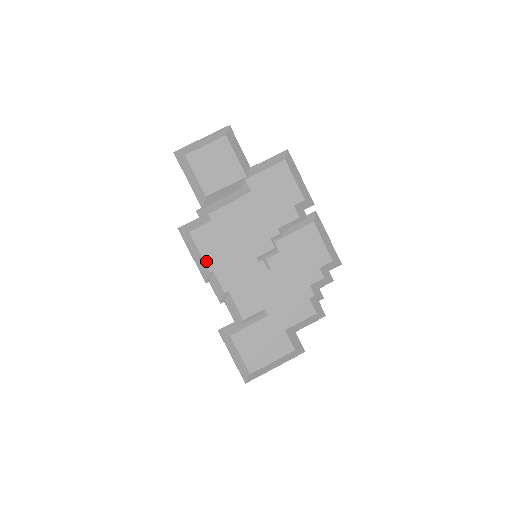
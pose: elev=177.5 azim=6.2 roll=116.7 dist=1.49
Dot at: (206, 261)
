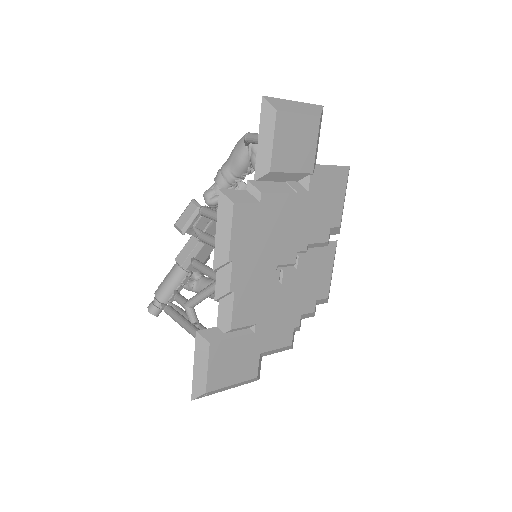
Dot at: (232, 246)
